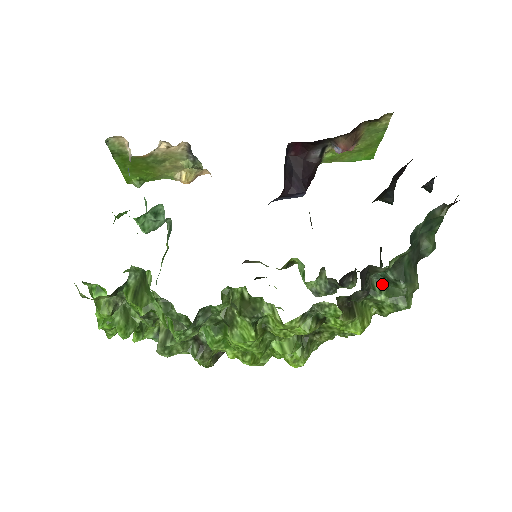
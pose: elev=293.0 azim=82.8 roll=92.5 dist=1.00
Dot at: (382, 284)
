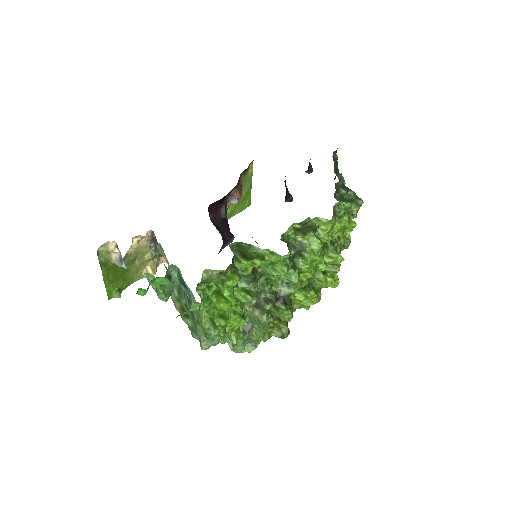
Dot at: occluded
